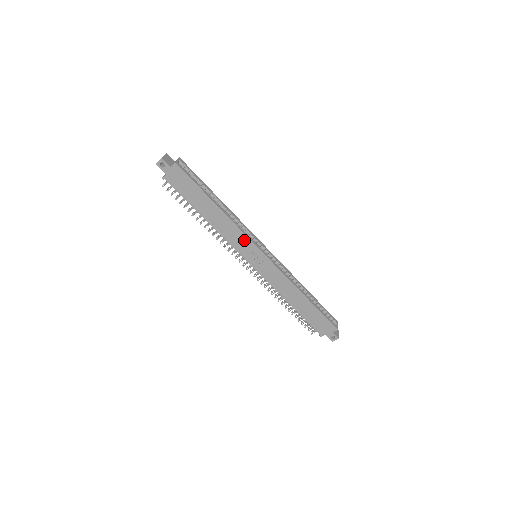
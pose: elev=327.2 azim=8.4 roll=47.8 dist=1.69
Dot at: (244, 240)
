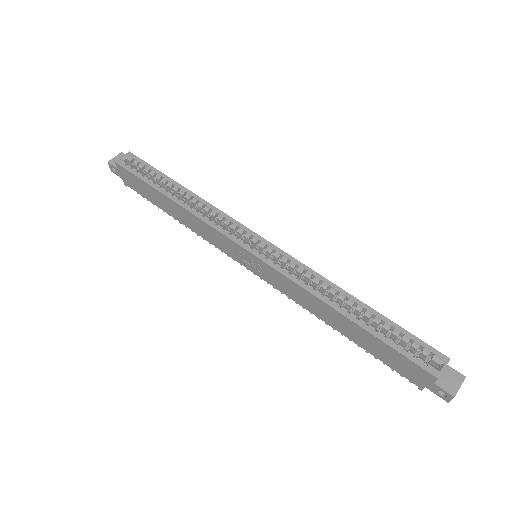
Dot at: (220, 237)
